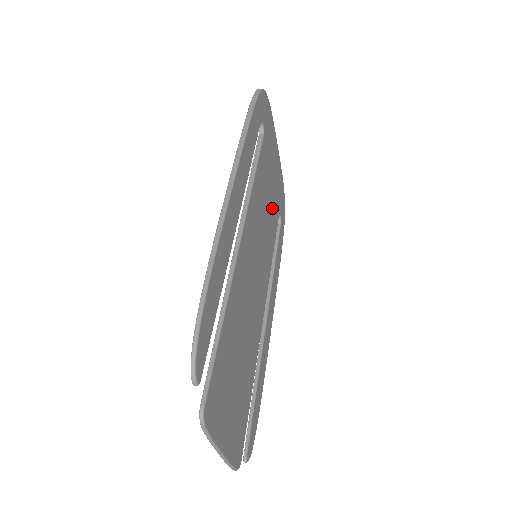
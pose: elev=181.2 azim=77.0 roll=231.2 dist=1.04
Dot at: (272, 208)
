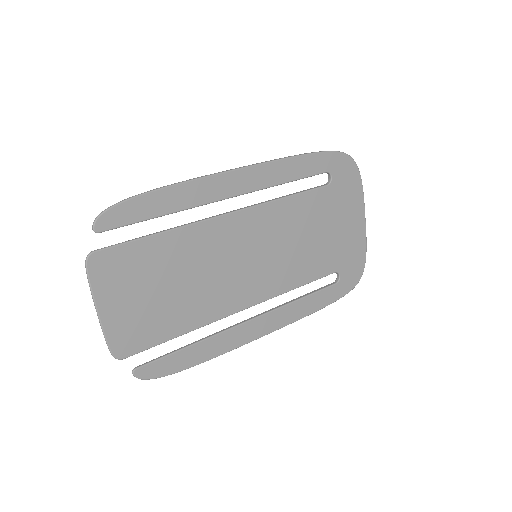
Dot at: (318, 252)
